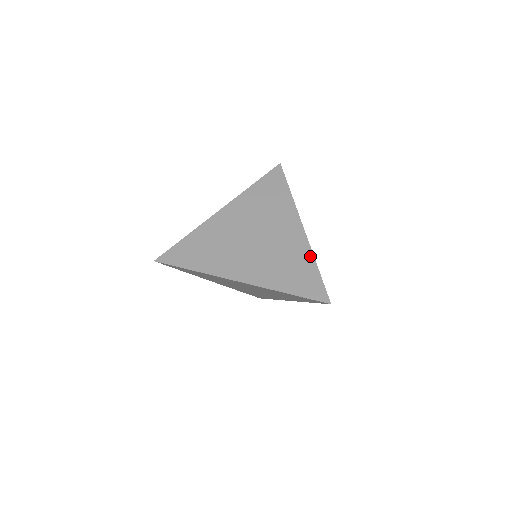
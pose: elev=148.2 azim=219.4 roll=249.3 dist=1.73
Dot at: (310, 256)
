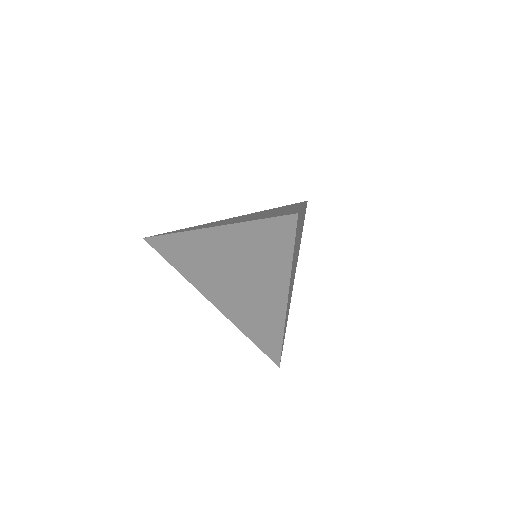
Dot at: occluded
